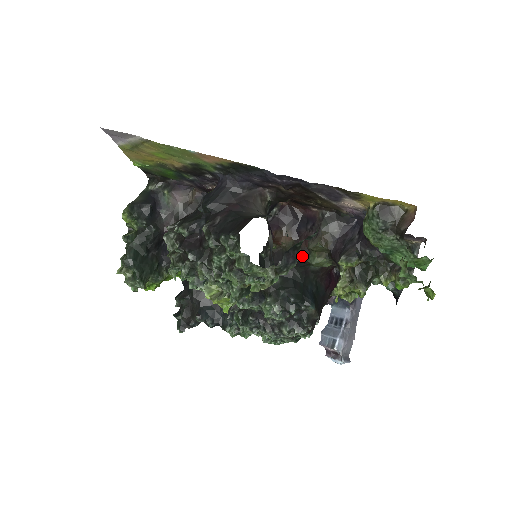
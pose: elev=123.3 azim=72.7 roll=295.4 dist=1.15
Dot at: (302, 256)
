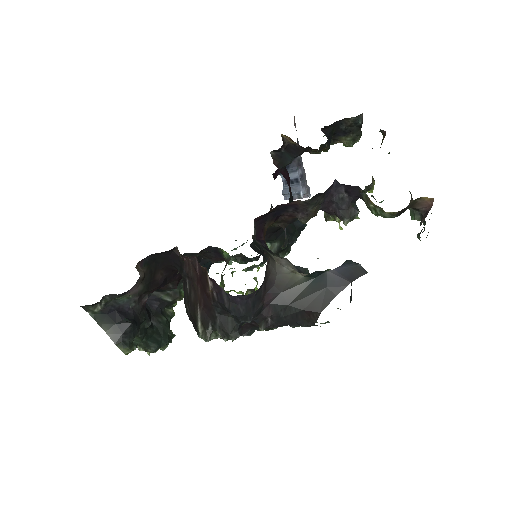
Dot at: occluded
